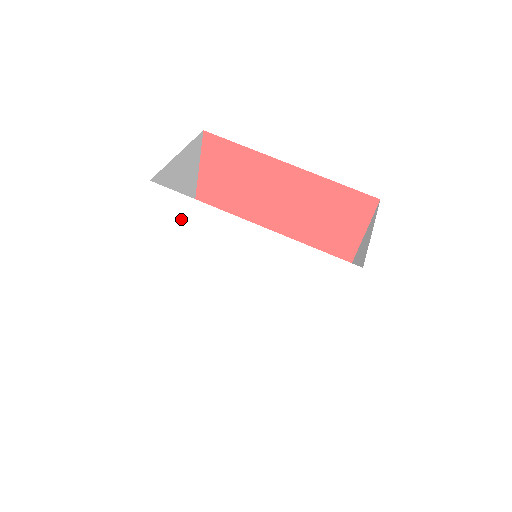
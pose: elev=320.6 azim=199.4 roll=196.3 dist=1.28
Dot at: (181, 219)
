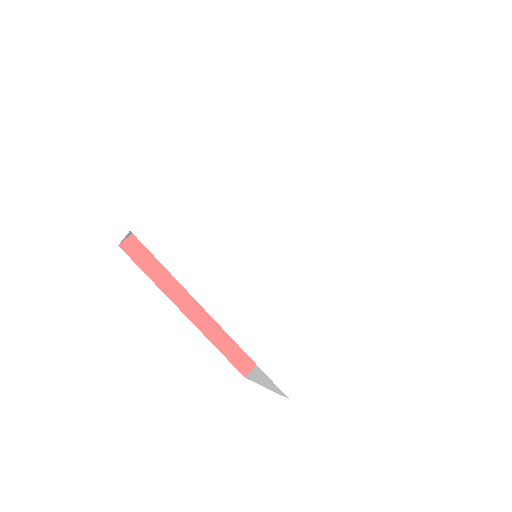
Dot at: (277, 154)
